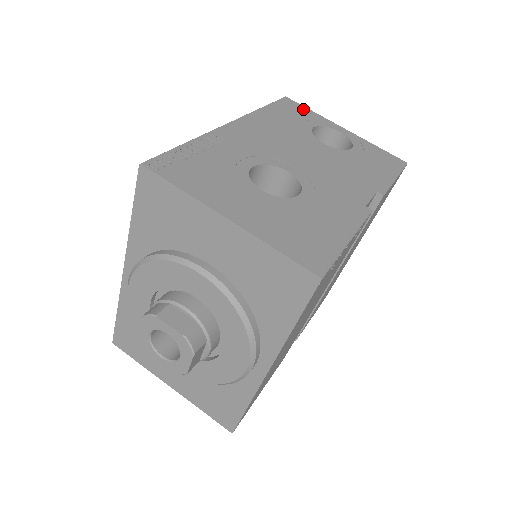
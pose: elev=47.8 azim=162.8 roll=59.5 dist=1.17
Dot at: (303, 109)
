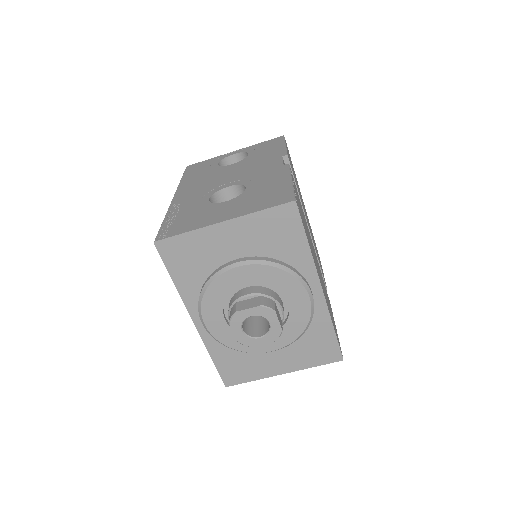
Dot at: (203, 163)
